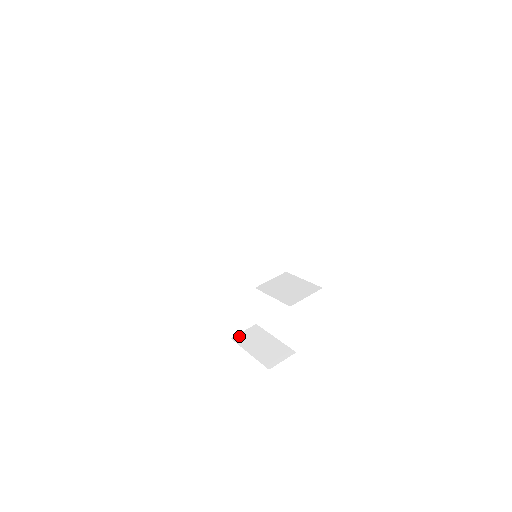
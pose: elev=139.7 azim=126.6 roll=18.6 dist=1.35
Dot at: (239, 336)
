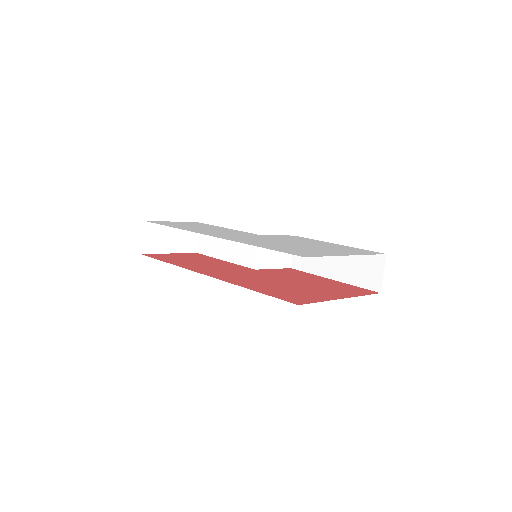
Dot at: (145, 246)
